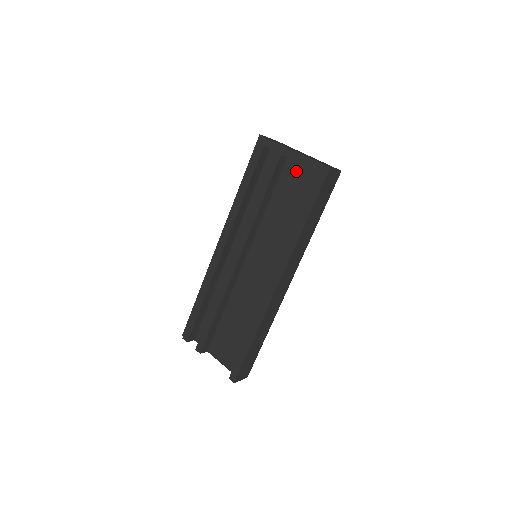
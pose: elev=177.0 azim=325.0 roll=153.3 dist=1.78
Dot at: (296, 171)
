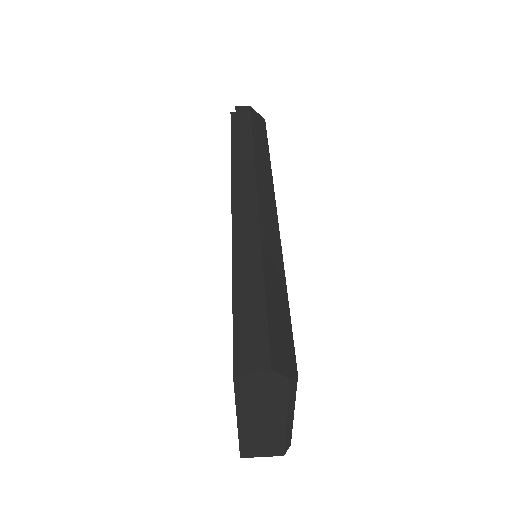
Dot at: occluded
